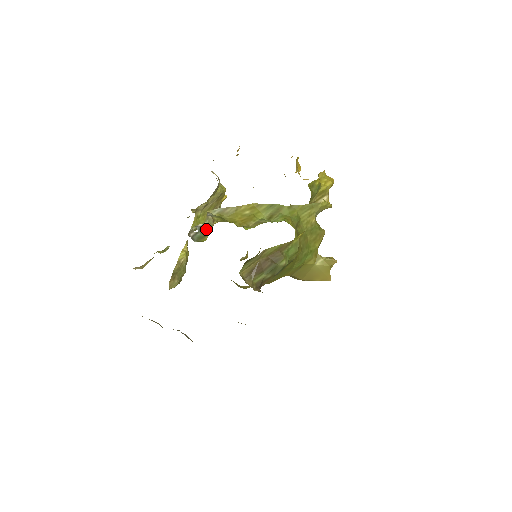
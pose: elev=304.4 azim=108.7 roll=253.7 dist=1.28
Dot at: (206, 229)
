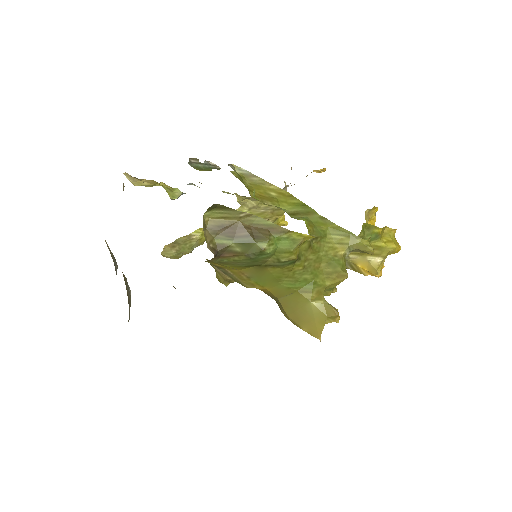
Dot at: (213, 168)
